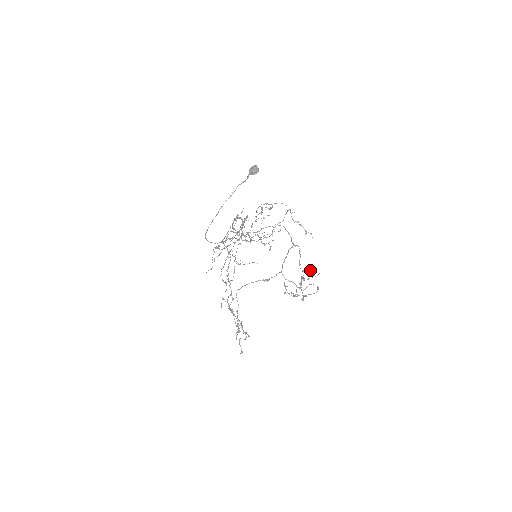
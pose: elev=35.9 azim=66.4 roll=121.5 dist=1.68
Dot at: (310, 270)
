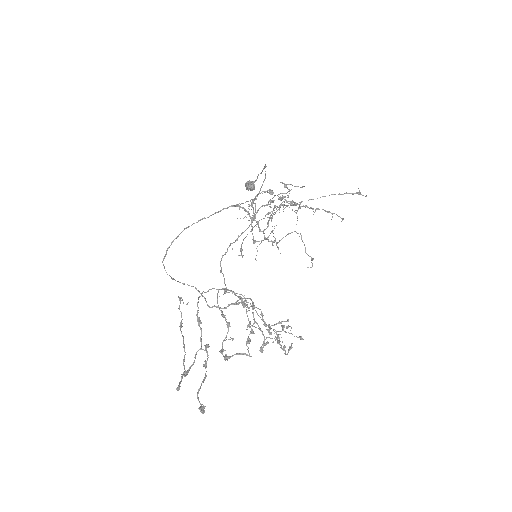
Dot at: occluded
